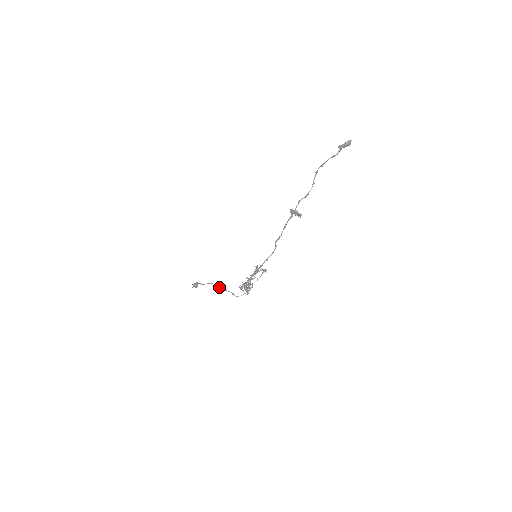
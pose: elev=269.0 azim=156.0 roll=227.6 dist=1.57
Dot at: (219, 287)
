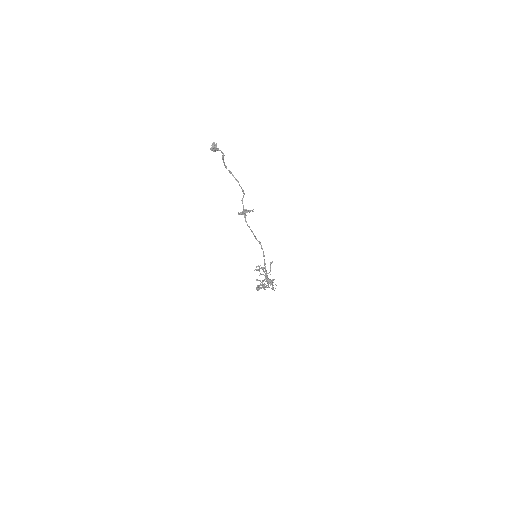
Dot at: occluded
